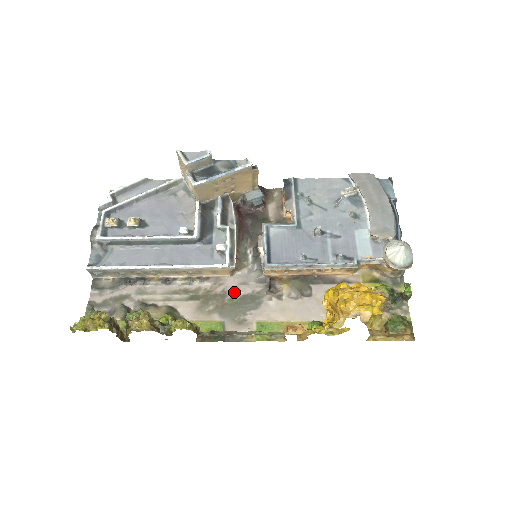
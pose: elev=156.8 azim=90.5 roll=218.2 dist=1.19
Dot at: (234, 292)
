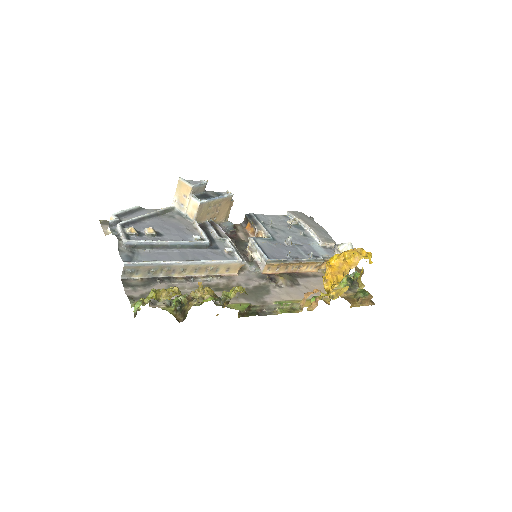
Dot at: (246, 285)
